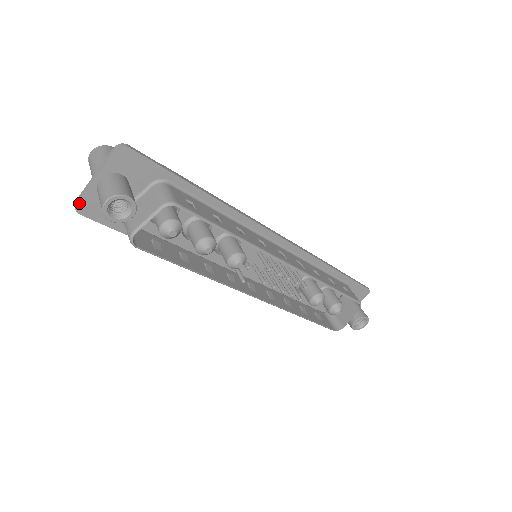
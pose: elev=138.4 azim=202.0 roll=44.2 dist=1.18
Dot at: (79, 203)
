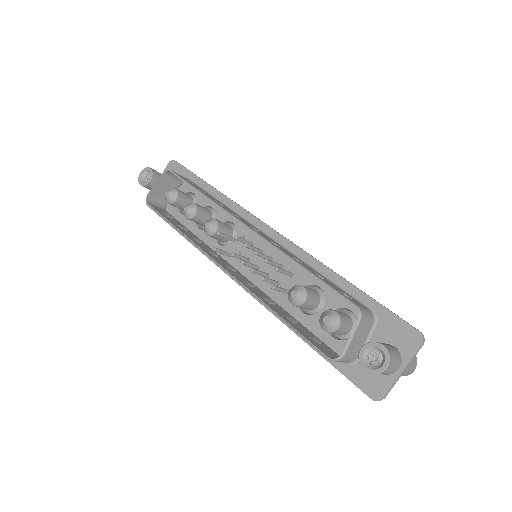
Dot at: occluded
